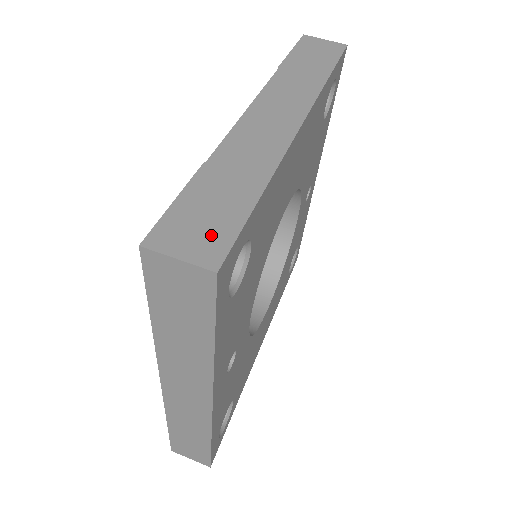
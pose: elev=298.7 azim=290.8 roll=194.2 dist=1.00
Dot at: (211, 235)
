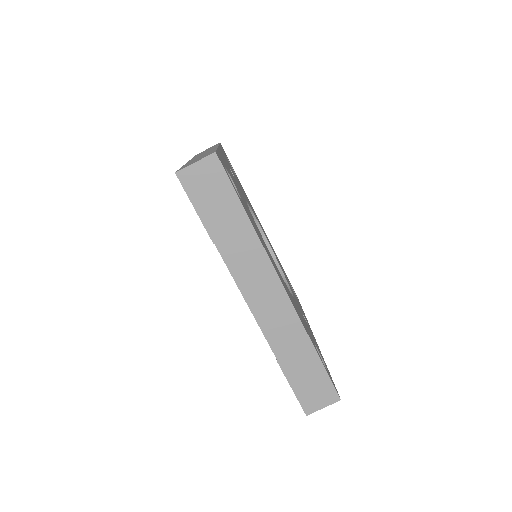
Dot at: (323, 390)
